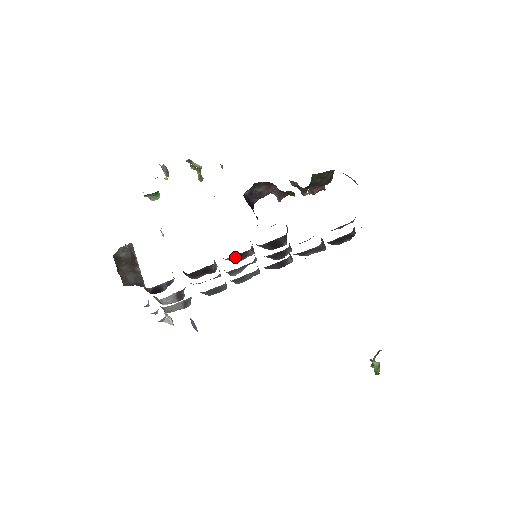
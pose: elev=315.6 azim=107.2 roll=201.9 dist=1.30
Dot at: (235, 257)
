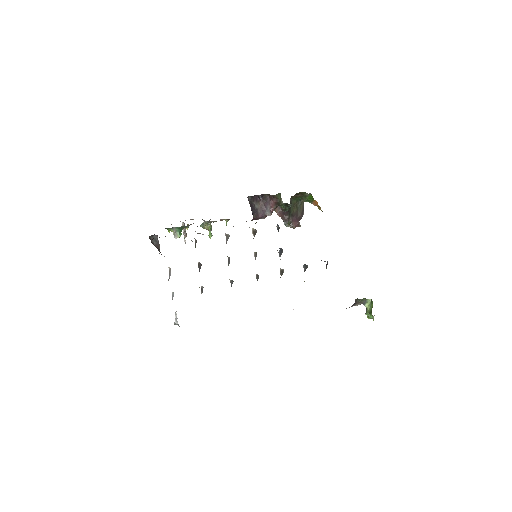
Dot at: occluded
